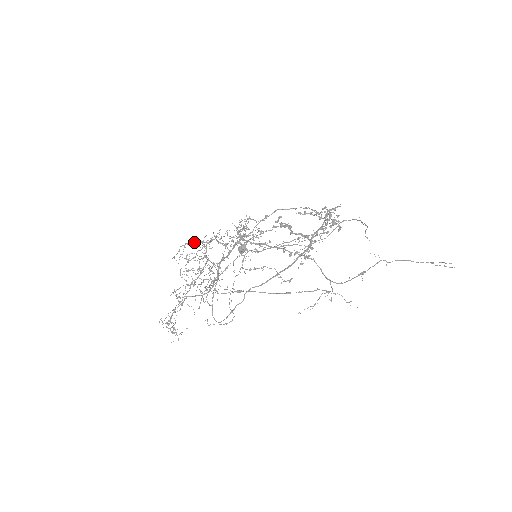
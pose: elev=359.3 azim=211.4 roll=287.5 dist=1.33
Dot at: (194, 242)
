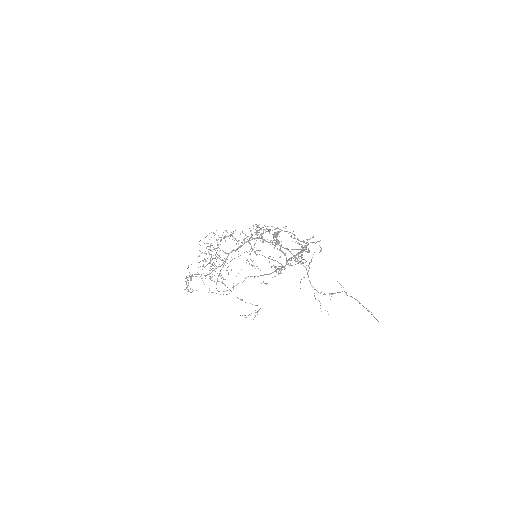
Dot at: (215, 234)
